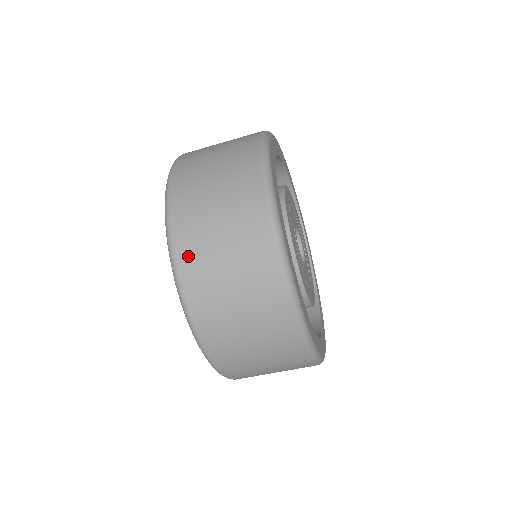
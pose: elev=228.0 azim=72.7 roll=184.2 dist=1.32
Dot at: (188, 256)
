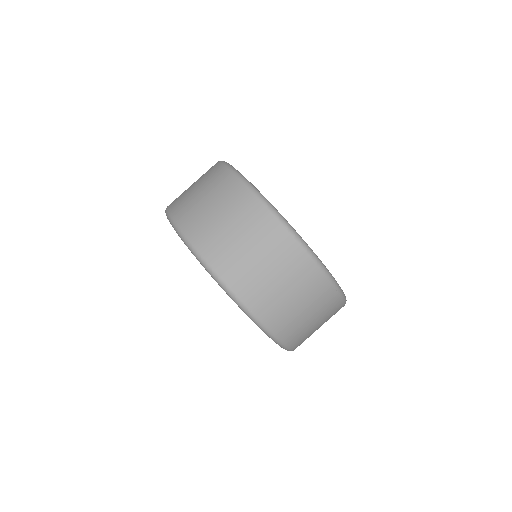
Dot at: (239, 281)
